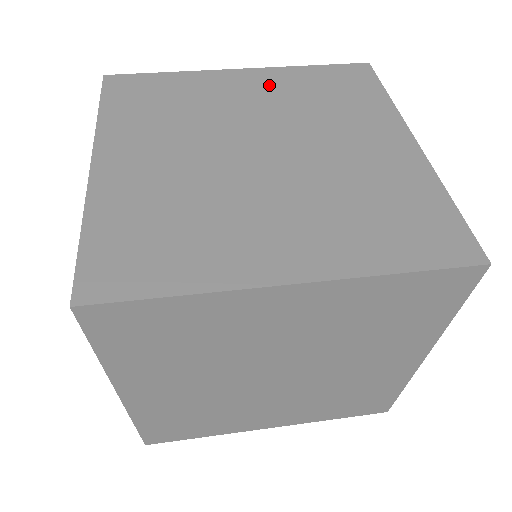
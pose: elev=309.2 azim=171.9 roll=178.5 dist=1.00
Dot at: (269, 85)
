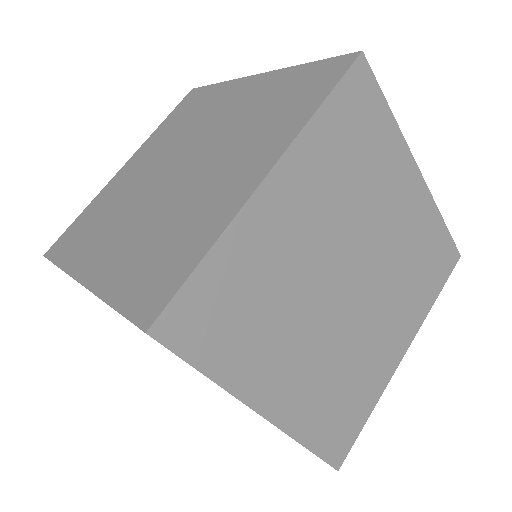
Dot at: (147, 152)
